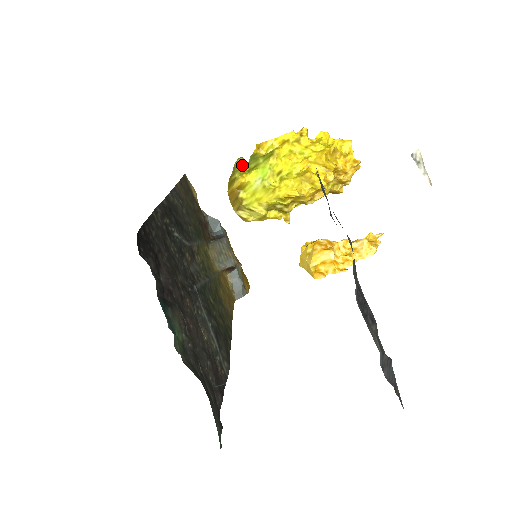
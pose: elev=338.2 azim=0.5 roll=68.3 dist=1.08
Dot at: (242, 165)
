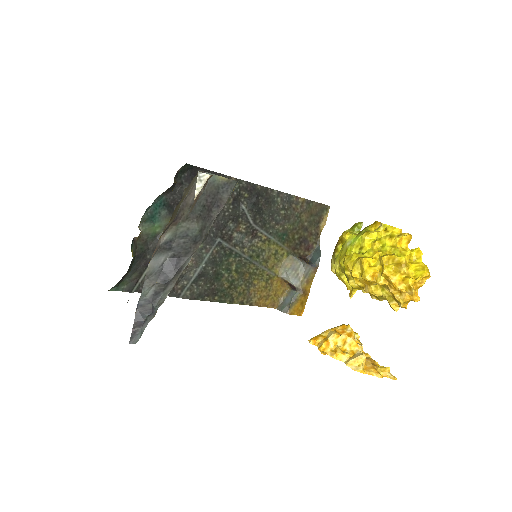
Dot at: (357, 227)
